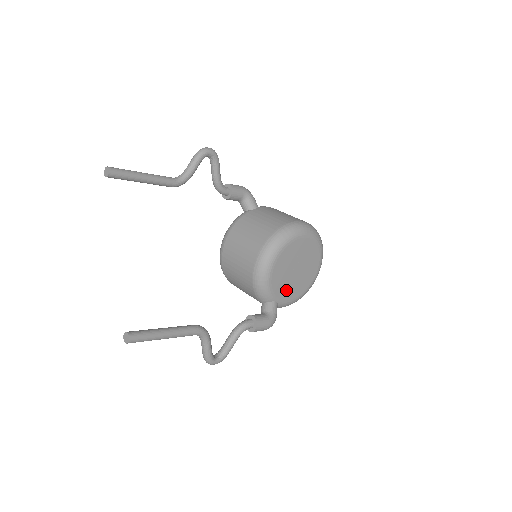
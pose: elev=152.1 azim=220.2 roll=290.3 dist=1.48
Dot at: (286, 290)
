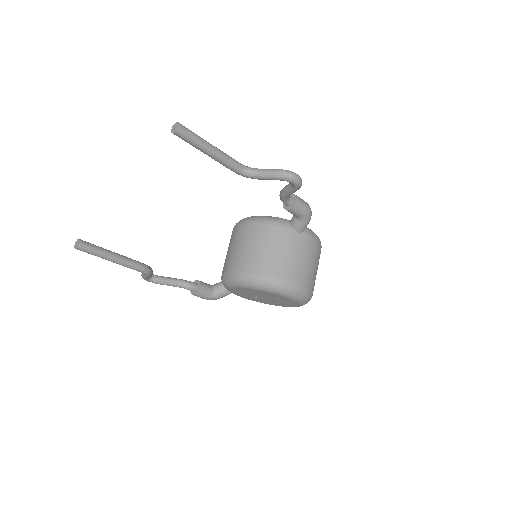
Dot at: (245, 295)
